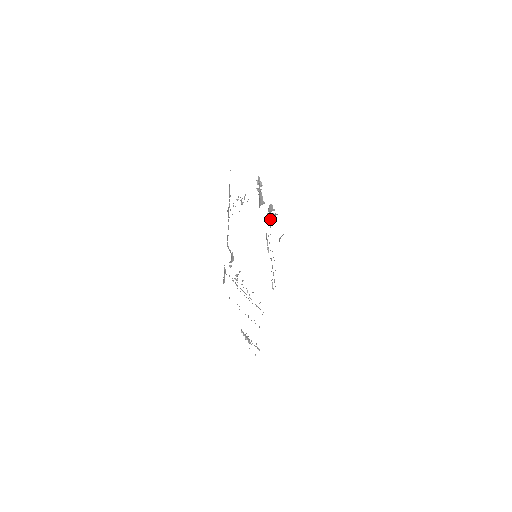
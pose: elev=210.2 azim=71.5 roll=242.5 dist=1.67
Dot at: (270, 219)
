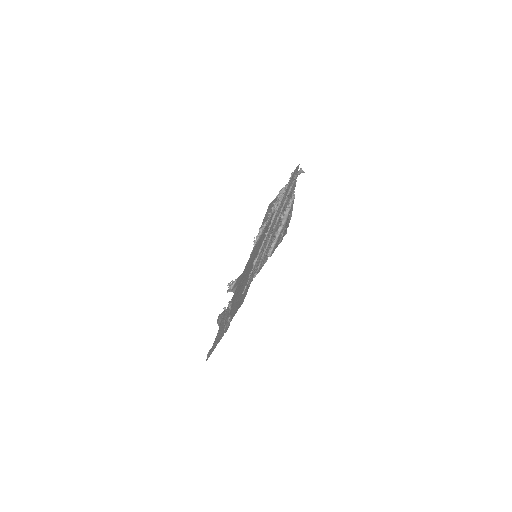
Dot at: occluded
